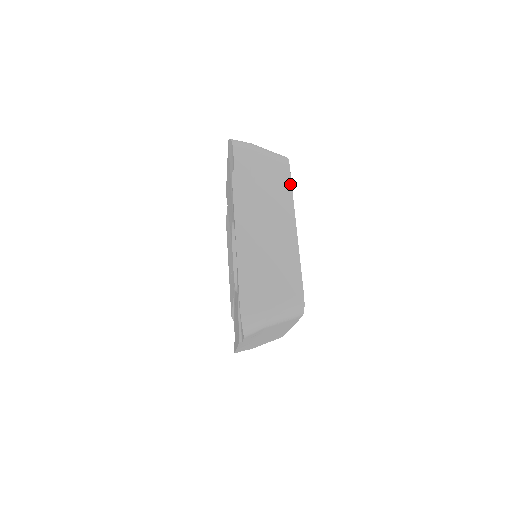
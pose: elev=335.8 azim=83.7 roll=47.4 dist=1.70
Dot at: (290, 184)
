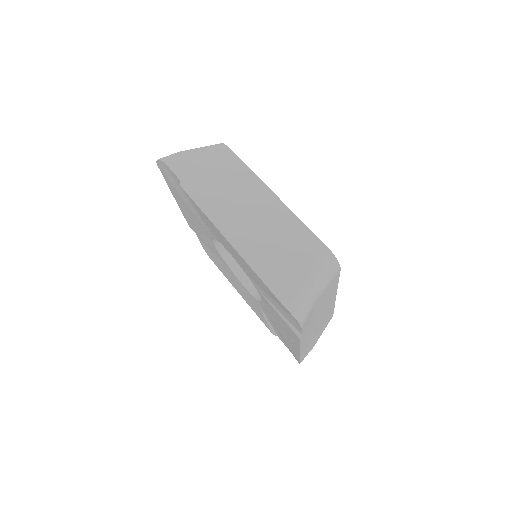
Dot at: (338, 281)
